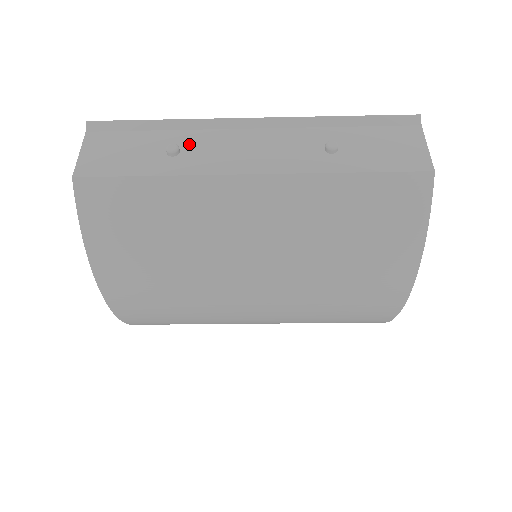
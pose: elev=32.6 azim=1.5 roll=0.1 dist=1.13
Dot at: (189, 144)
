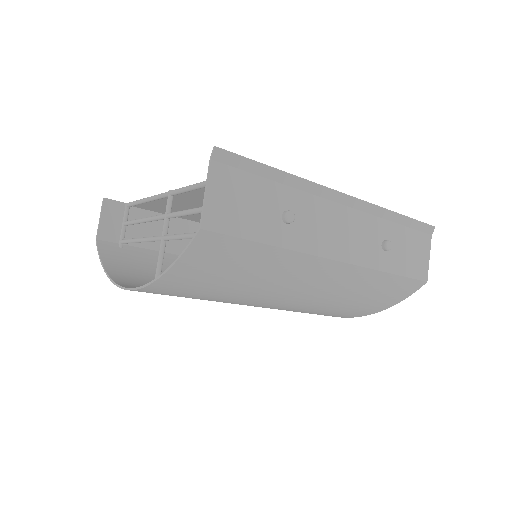
Dot at: (299, 210)
